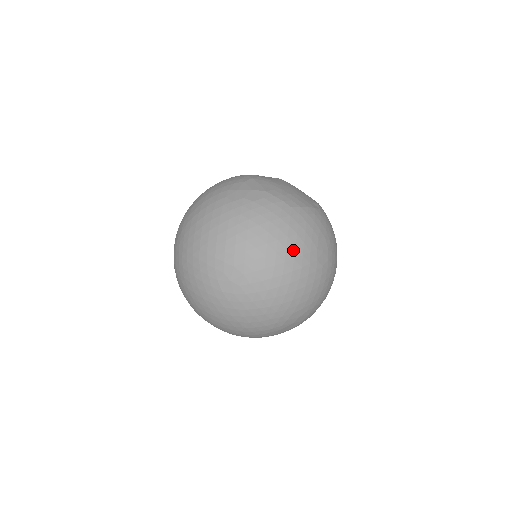
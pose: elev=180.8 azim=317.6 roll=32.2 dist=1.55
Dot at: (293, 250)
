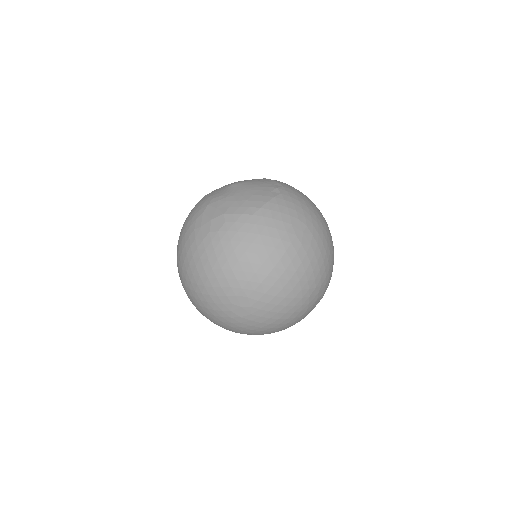
Dot at: (275, 253)
